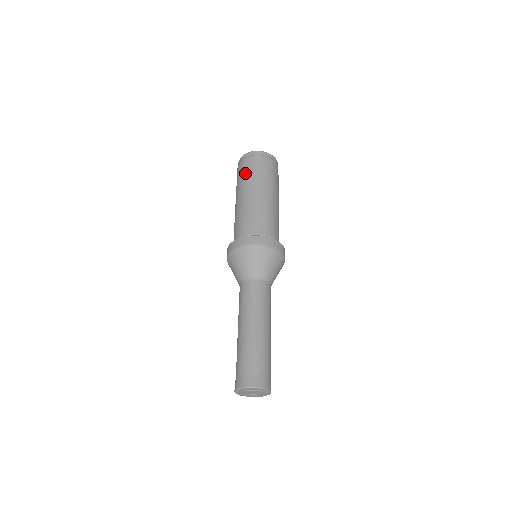
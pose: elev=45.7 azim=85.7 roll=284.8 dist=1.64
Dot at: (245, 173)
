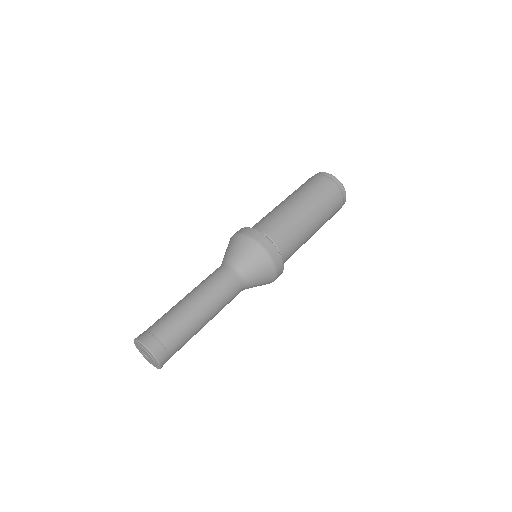
Dot at: (312, 186)
